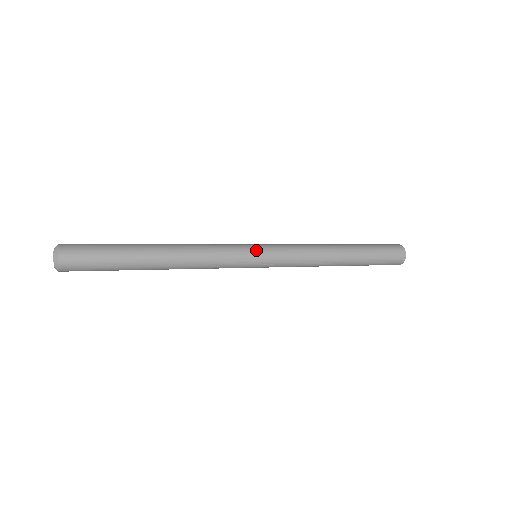
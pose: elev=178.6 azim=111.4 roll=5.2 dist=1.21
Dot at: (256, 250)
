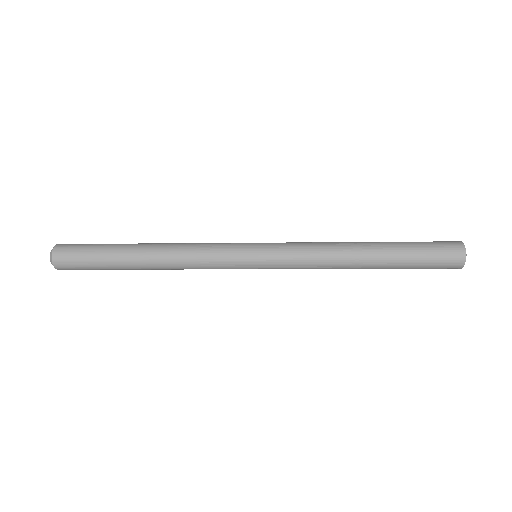
Dot at: (251, 250)
